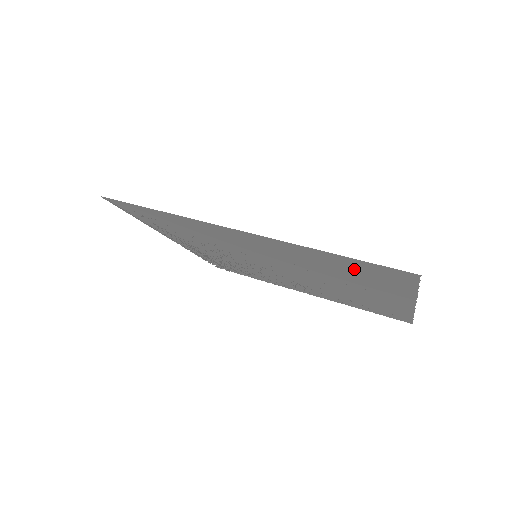
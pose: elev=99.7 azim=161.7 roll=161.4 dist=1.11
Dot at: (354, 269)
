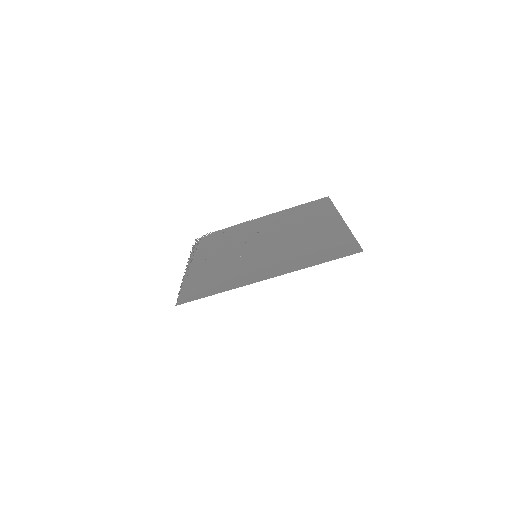
Dot at: (325, 251)
